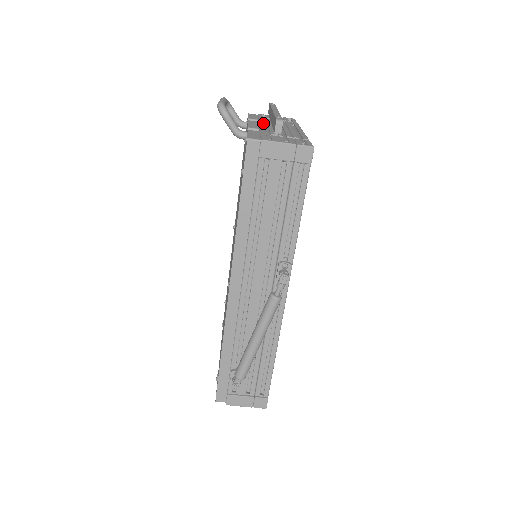
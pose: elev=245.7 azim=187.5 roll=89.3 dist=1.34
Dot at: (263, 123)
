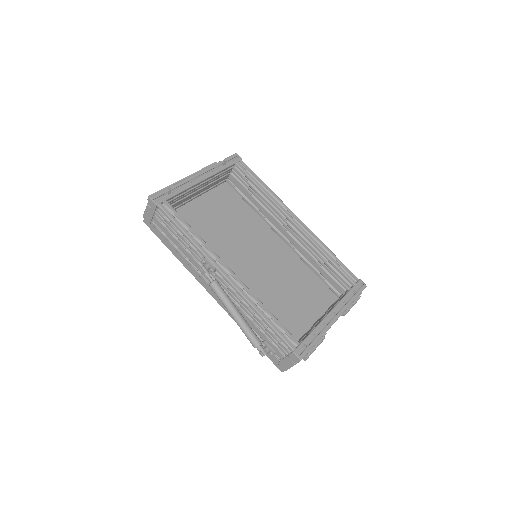
Dot at: occluded
